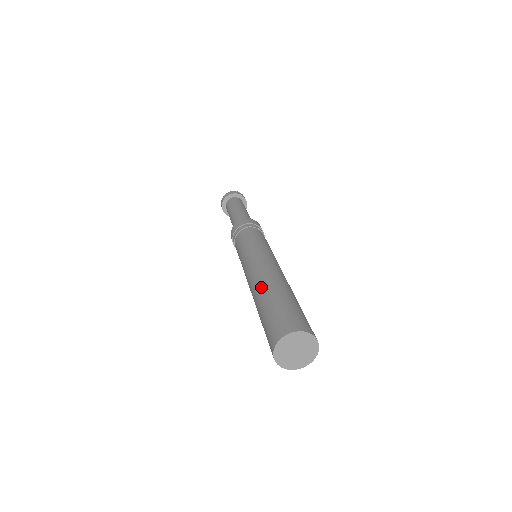
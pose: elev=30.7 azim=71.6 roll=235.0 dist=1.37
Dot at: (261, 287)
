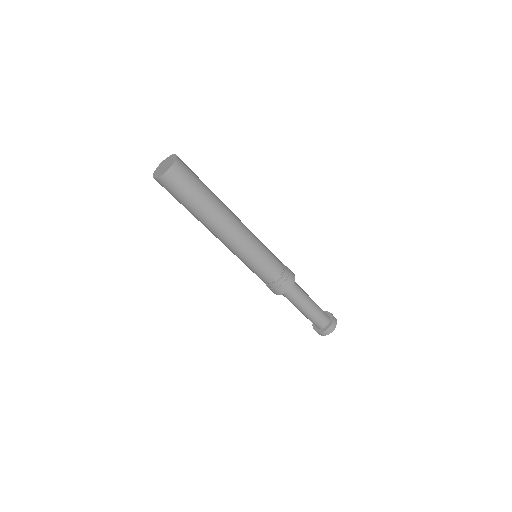
Dot at: occluded
